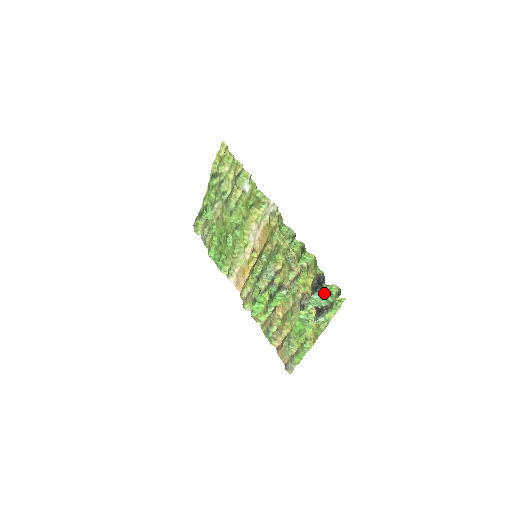
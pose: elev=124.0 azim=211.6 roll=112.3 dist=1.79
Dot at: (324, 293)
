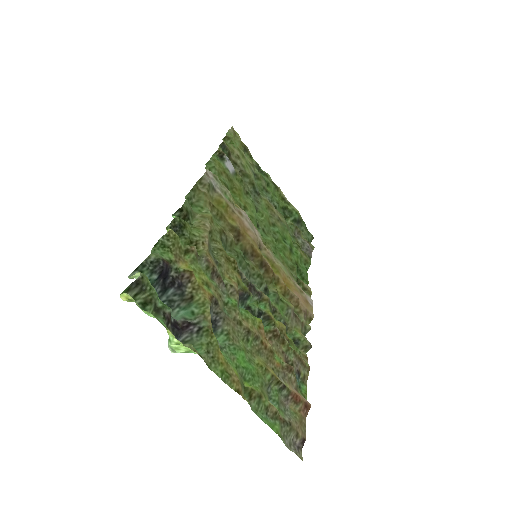
Dot at: (156, 292)
